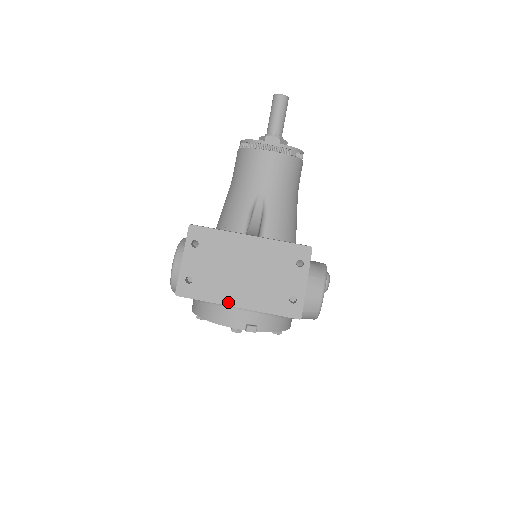
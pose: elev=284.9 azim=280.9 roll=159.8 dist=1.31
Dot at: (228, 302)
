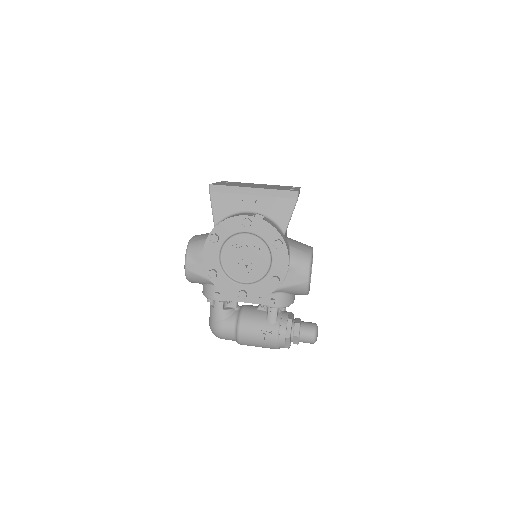
Dot at: (246, 187)
